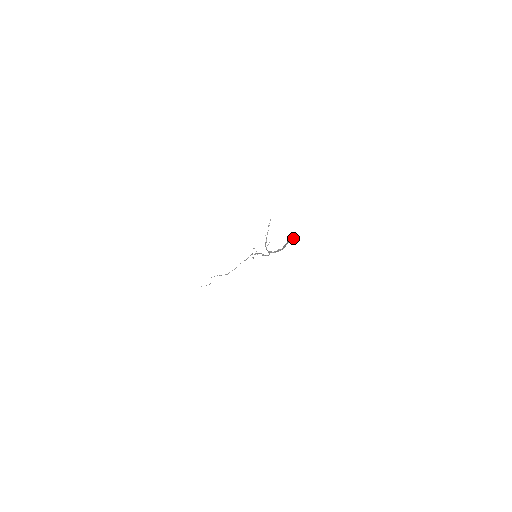
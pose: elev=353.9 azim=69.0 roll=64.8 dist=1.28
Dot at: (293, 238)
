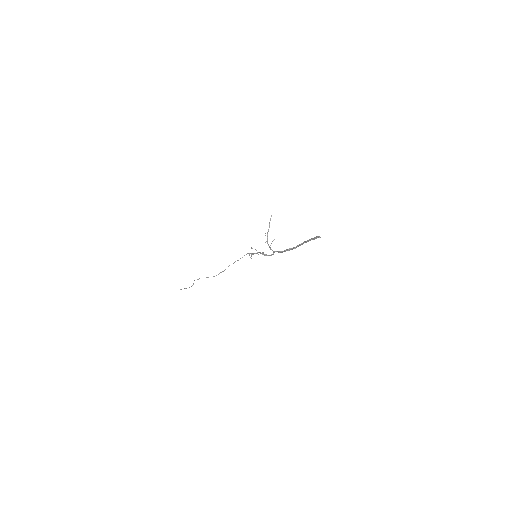
Dot at: (317, 237)
